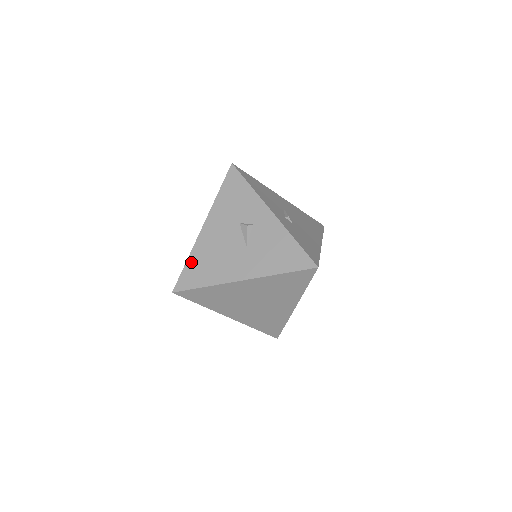
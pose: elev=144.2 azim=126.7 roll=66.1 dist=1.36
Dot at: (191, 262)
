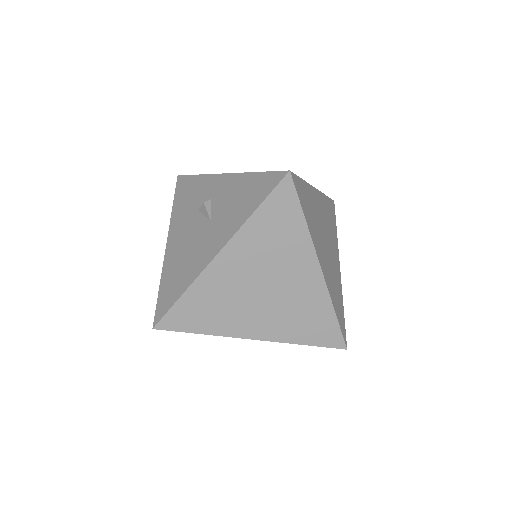
Dot at: (163, 283)
